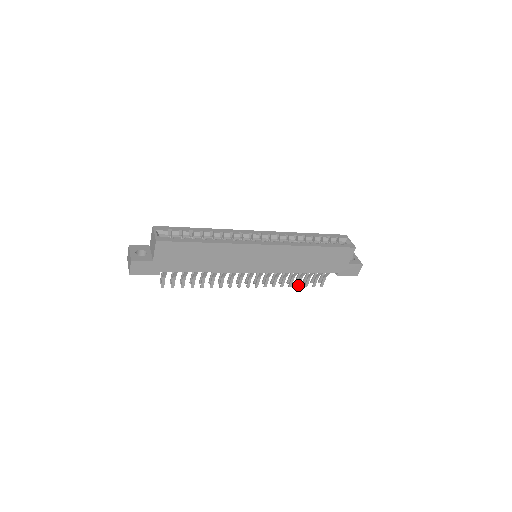
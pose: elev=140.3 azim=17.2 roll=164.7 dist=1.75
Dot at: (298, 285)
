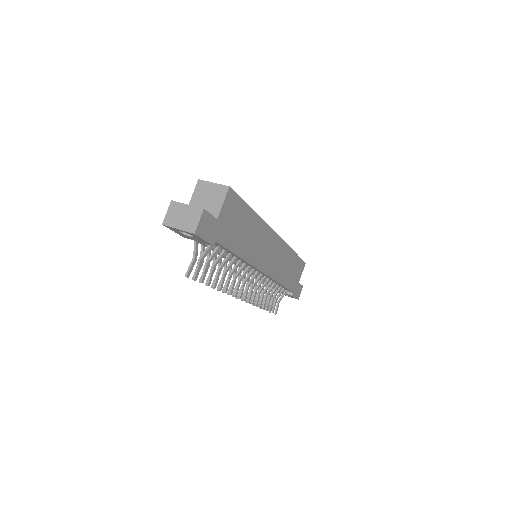
Dot at: (267, 307)
